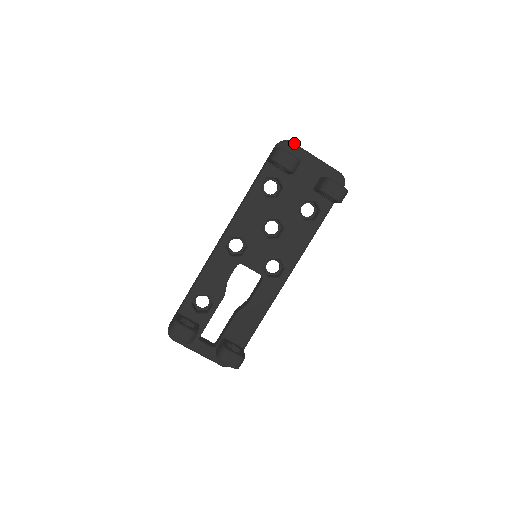
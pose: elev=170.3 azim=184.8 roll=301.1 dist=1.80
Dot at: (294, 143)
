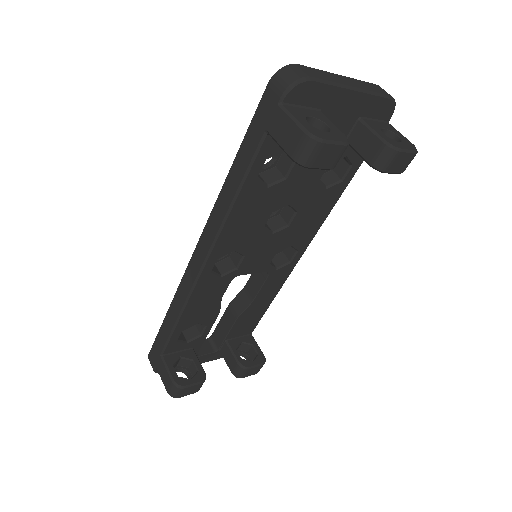
Dot at: (316, 78)
